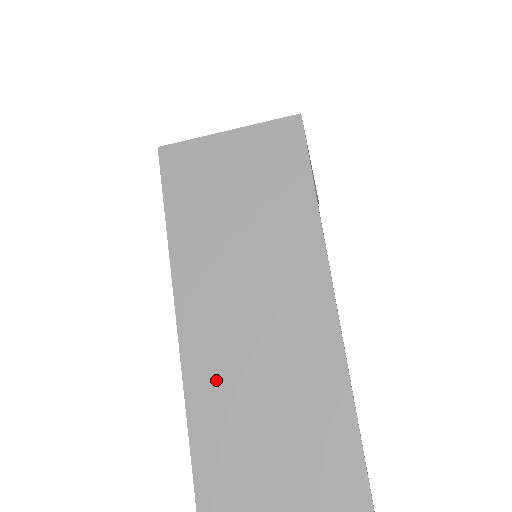
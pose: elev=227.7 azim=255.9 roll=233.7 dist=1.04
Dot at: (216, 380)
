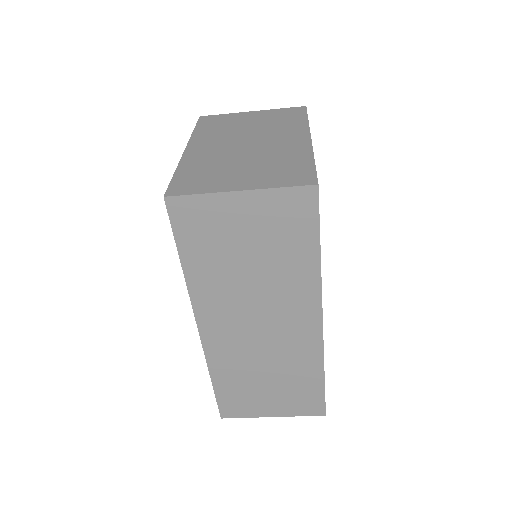
Dot at: (231, 361)
